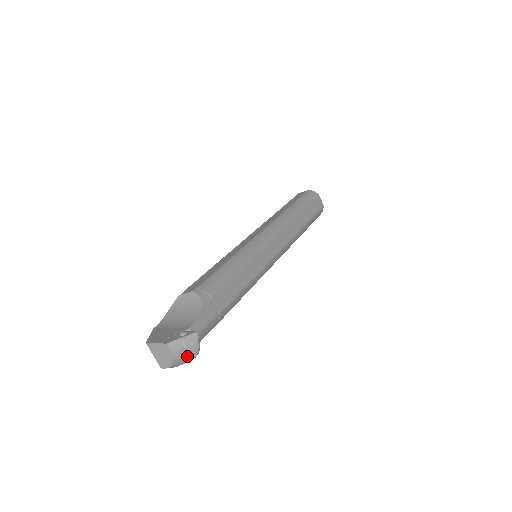
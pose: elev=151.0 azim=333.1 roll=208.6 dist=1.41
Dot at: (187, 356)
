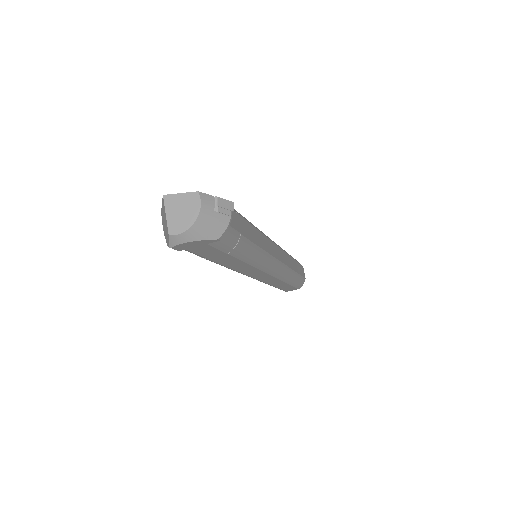
Dot at: (213, 226)
